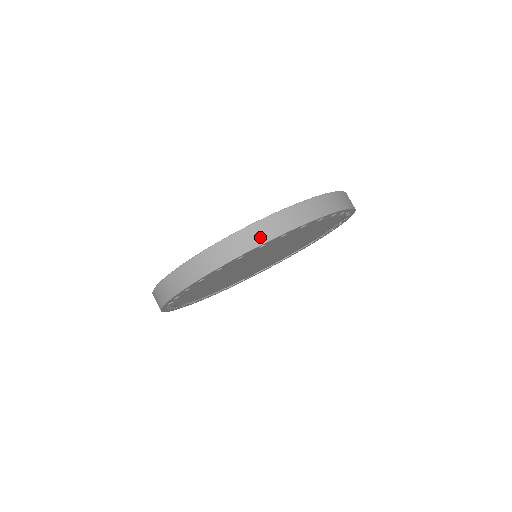
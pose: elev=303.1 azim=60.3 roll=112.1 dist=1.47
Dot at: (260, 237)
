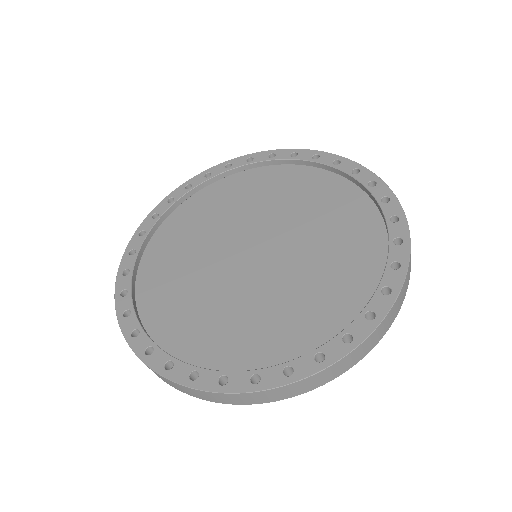
Dot at: (400, 304)
